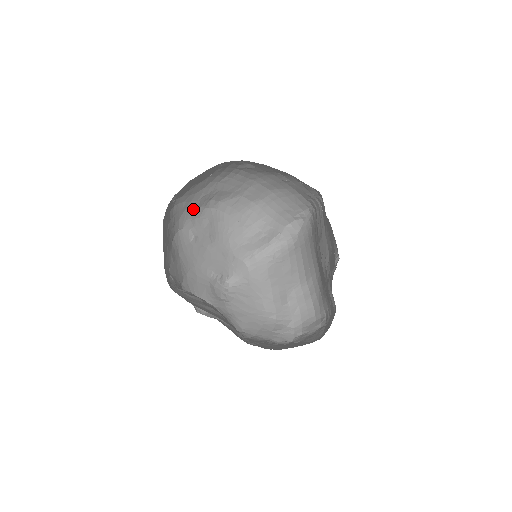
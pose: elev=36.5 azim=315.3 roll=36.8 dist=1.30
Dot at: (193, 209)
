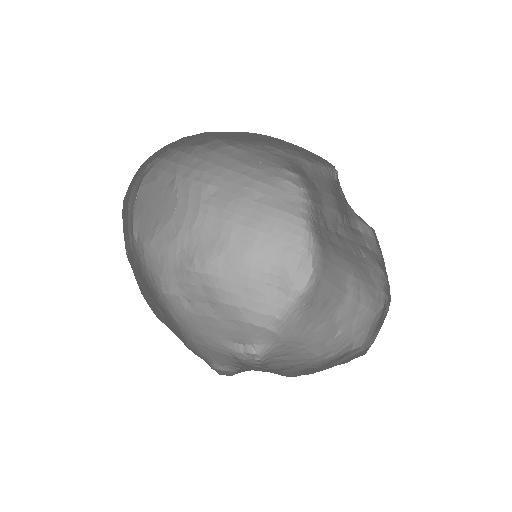
Dot at: (175, 270)
